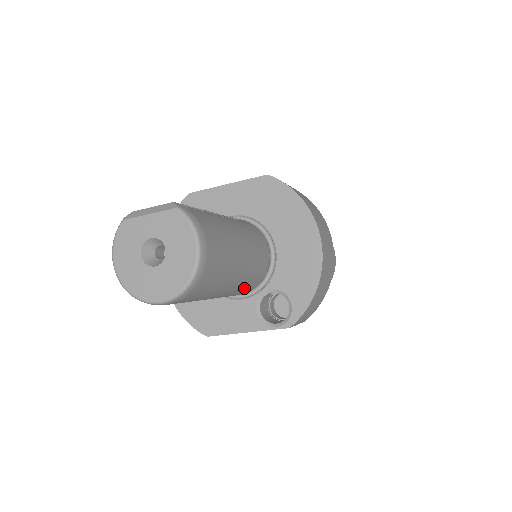
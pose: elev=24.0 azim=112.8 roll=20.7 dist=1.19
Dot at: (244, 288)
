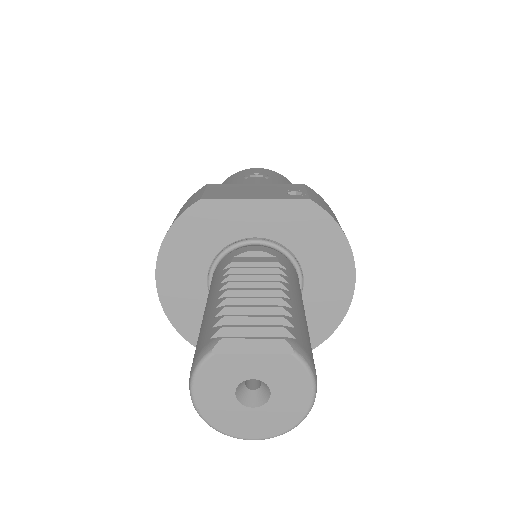
Dot at: occluded
